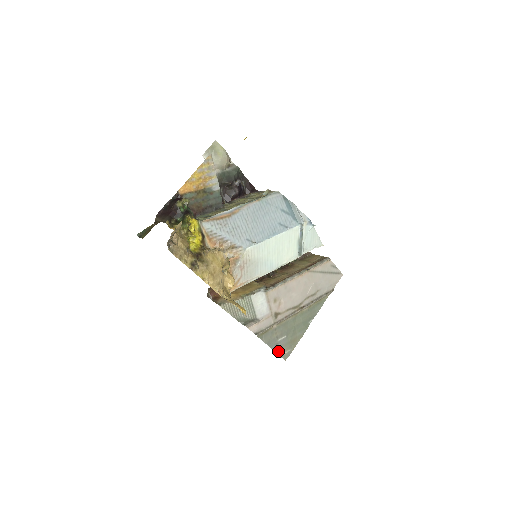
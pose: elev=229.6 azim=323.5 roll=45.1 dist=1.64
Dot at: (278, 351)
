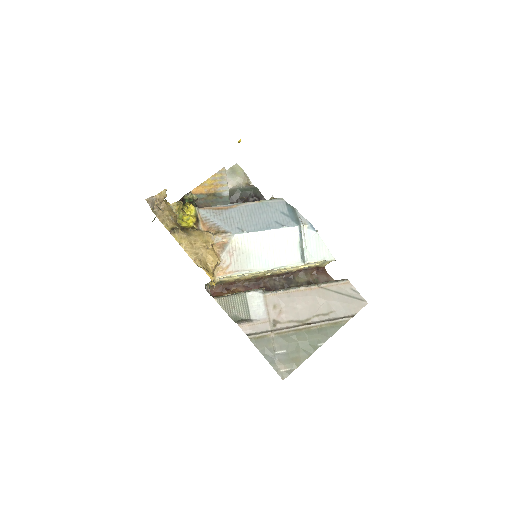
Dot at: (274, 365)
